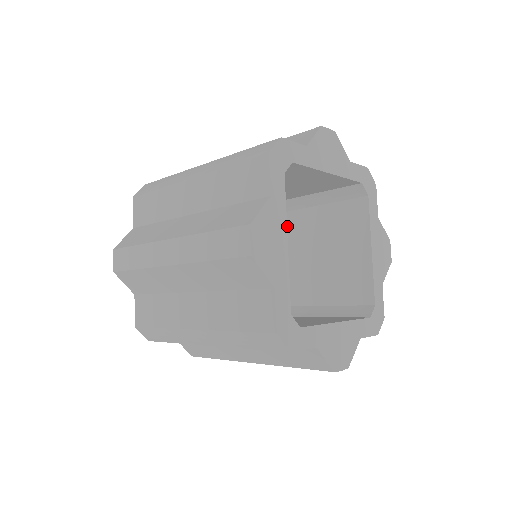
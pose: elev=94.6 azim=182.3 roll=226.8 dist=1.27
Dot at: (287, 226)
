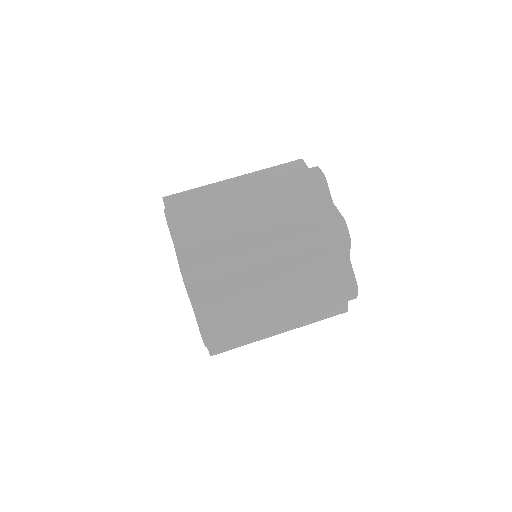
Dot at: occluded
